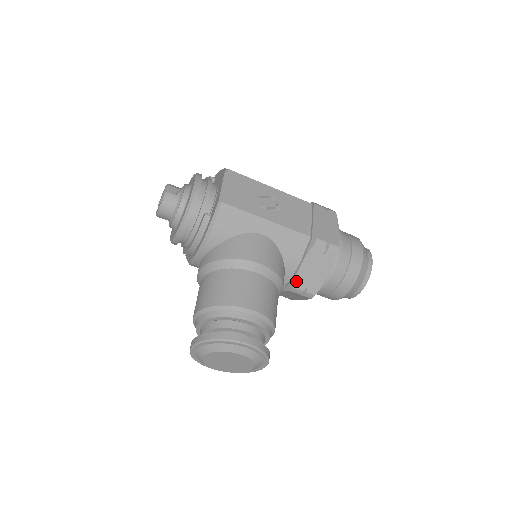
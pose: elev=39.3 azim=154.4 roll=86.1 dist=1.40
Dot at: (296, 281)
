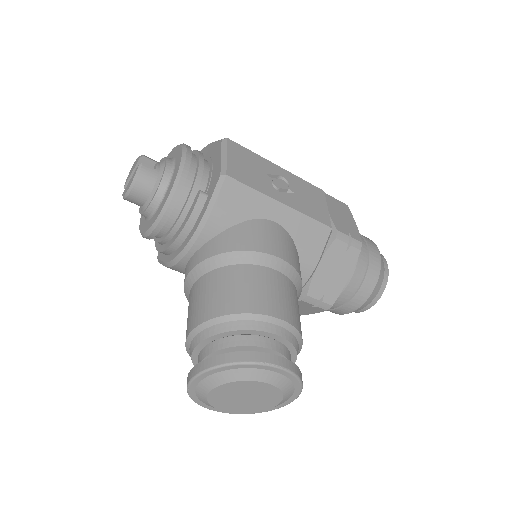
Dot at: (311, 287)
